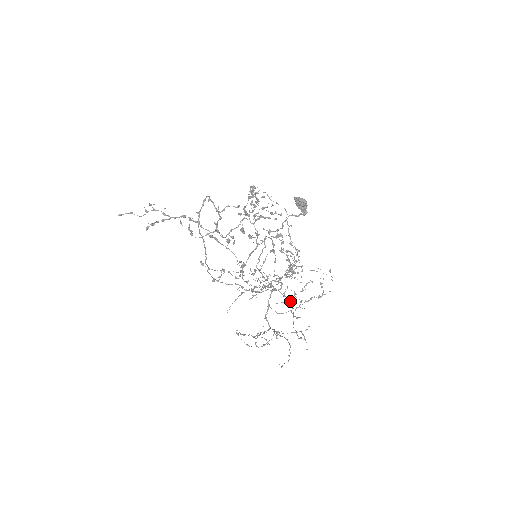
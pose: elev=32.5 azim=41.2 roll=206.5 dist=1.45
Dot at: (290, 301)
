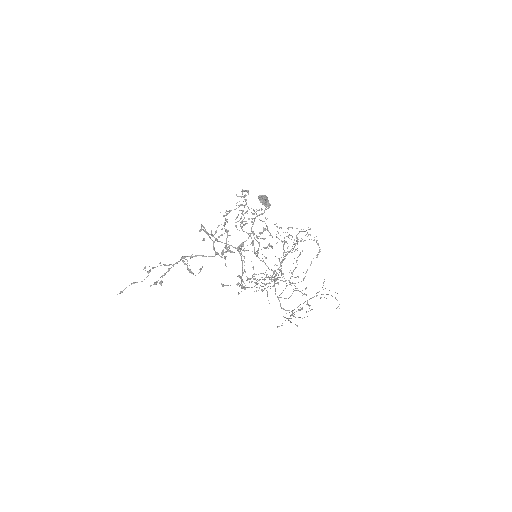
Dot at: occluded
